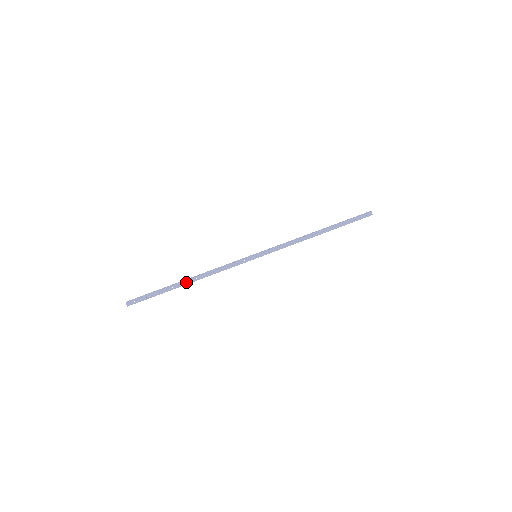
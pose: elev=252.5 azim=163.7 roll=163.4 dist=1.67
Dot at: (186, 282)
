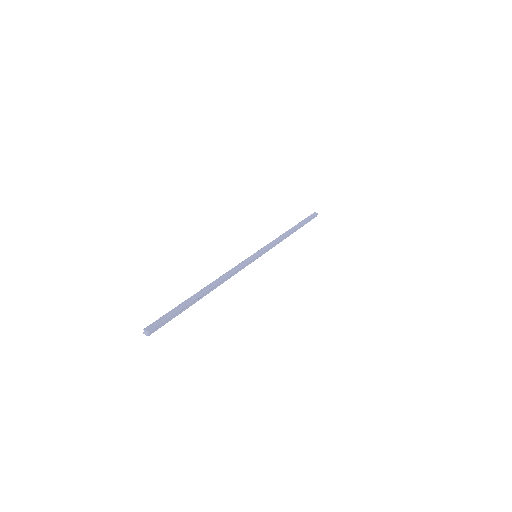
Dot at: (204, 290)
